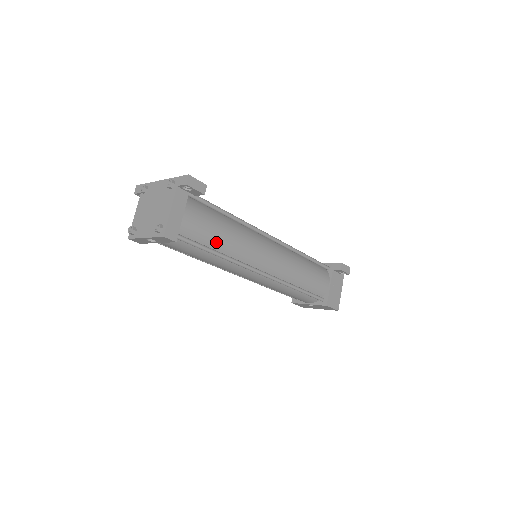
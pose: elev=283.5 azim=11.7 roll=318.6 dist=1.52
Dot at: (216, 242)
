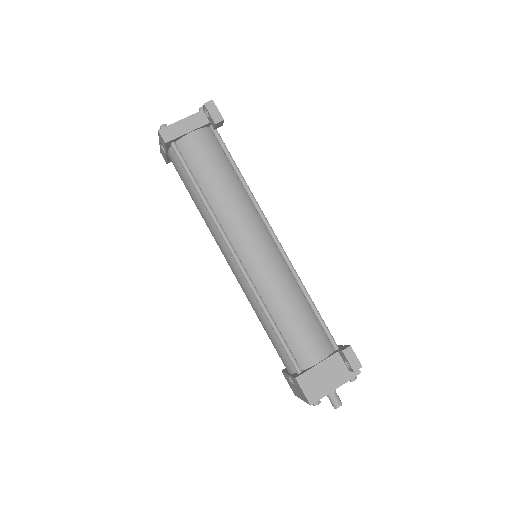
Dot at: (206, 182)
